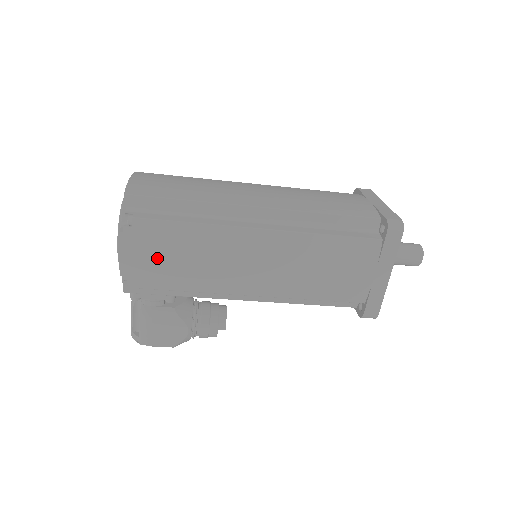
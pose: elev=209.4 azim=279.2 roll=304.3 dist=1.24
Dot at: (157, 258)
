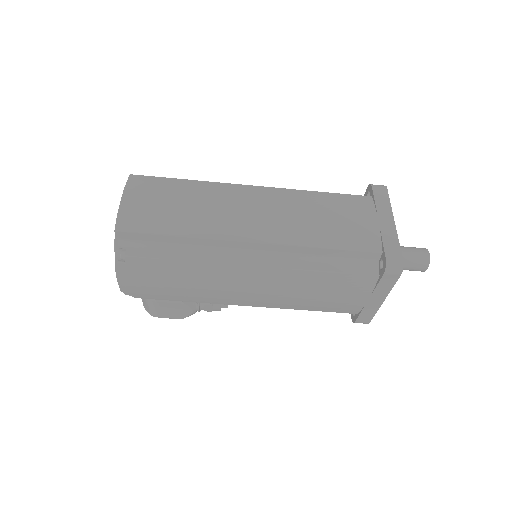
Dot at: (153, 284)
